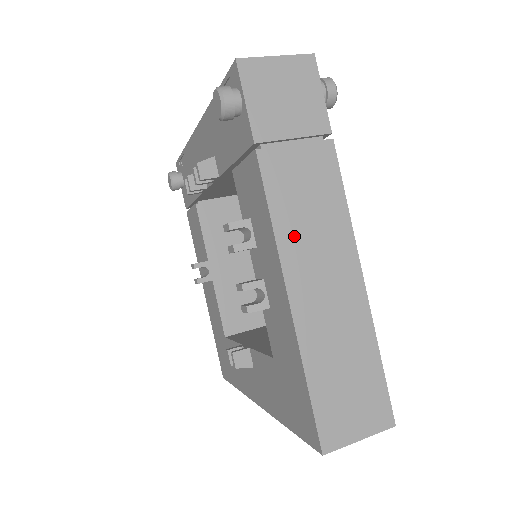
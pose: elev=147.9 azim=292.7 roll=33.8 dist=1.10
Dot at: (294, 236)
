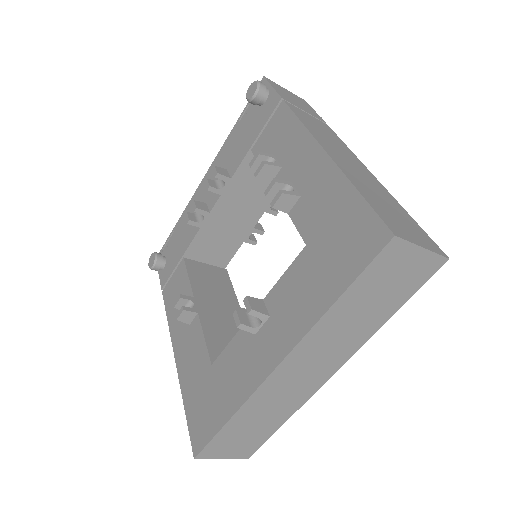
Dot at: (319, 135)
